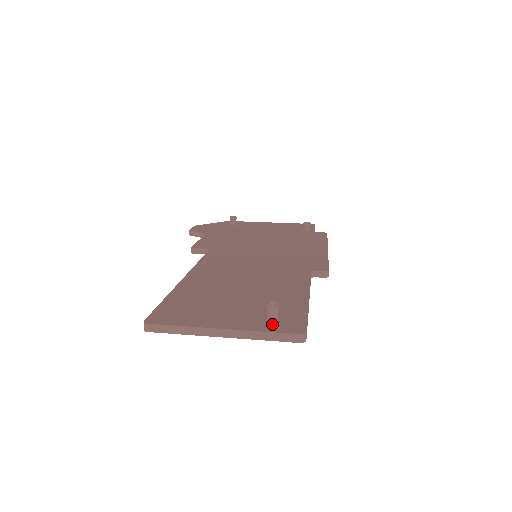
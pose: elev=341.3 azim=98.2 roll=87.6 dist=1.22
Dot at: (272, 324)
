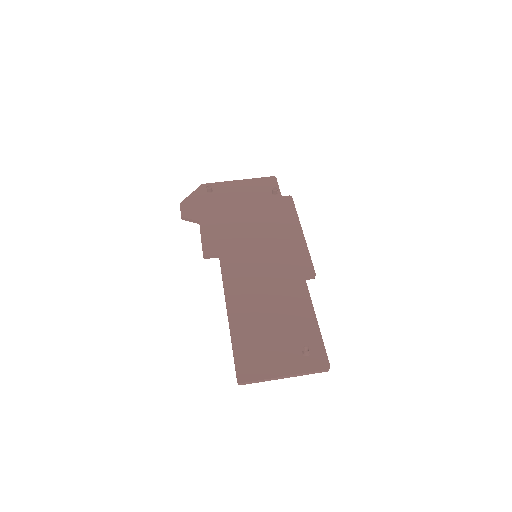
Dot at: (309, 363)
